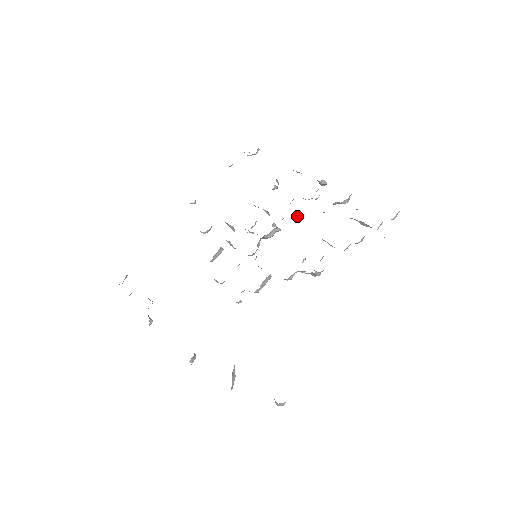
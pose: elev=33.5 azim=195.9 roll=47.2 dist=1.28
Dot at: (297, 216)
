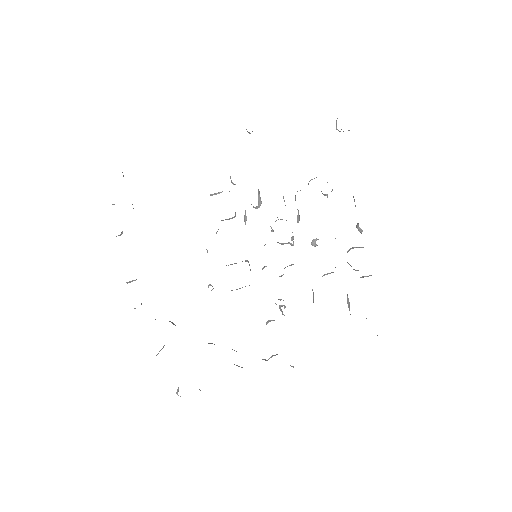
Dot at: (315, 245)
